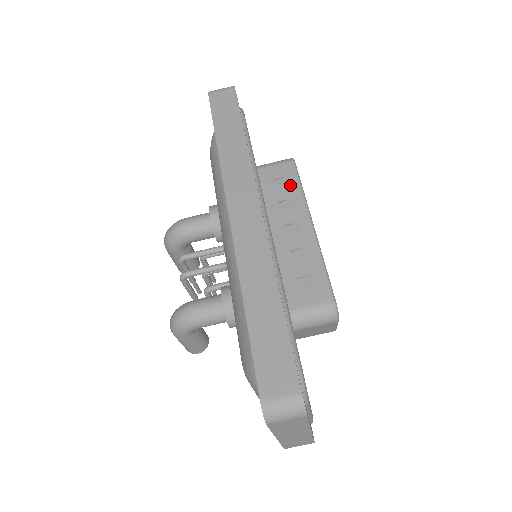
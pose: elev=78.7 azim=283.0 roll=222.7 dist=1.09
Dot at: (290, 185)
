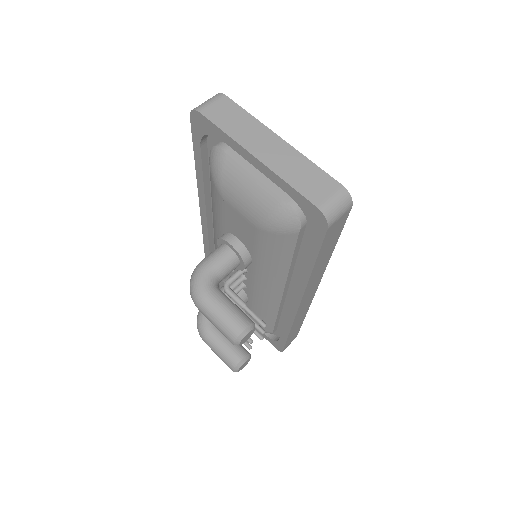
Dot at: occluded
